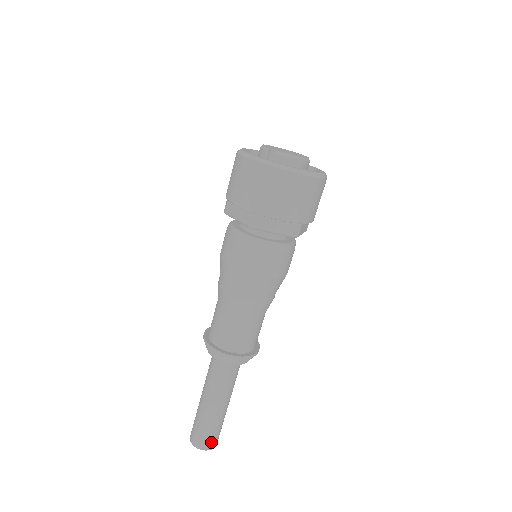
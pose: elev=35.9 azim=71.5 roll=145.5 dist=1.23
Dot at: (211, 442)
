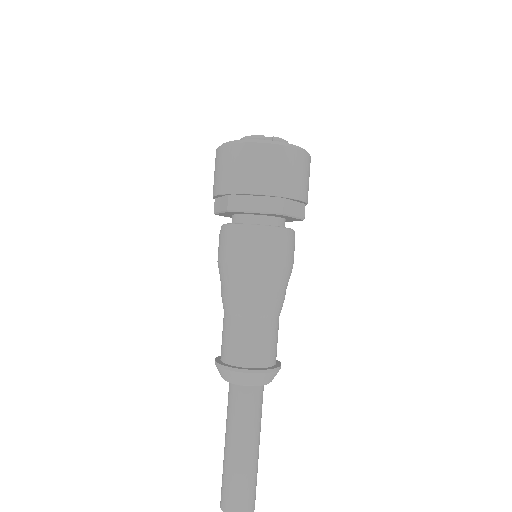
Dot at: (254, 498)
